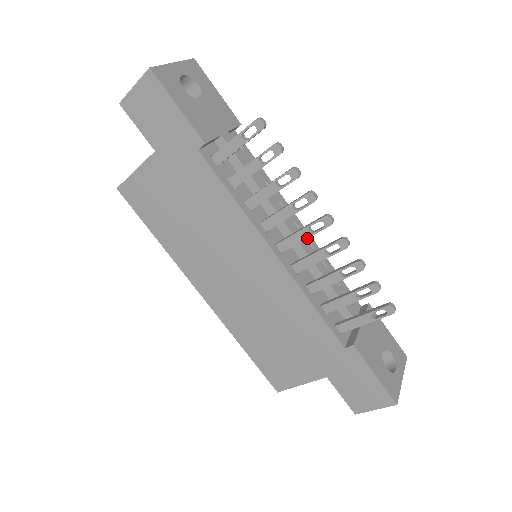
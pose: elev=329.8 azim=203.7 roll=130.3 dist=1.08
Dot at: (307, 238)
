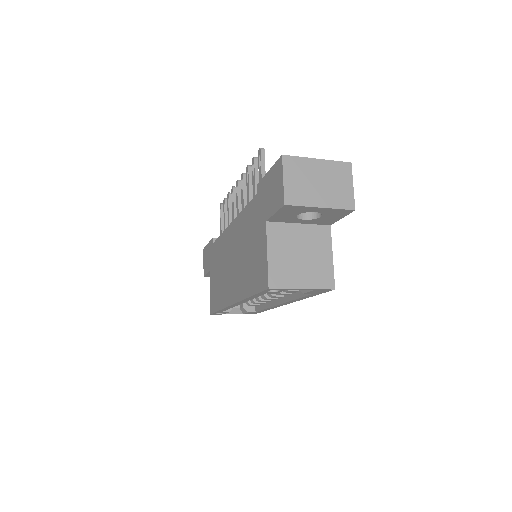
Dot at: (238, 200)
